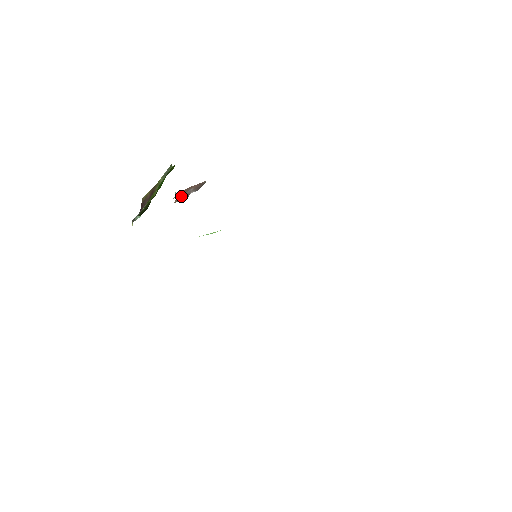
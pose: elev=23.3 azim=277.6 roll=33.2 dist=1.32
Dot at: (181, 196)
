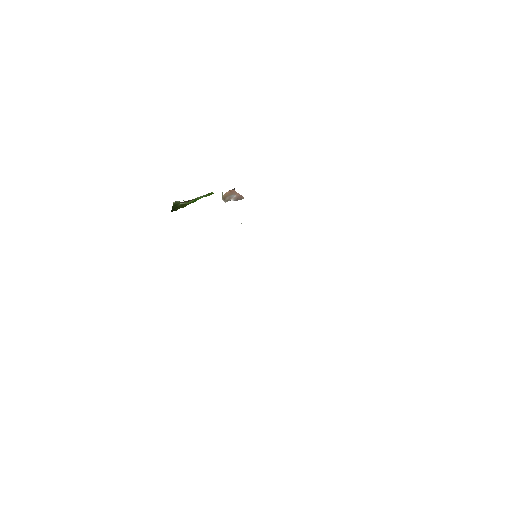
Dot at: (228, 194)
